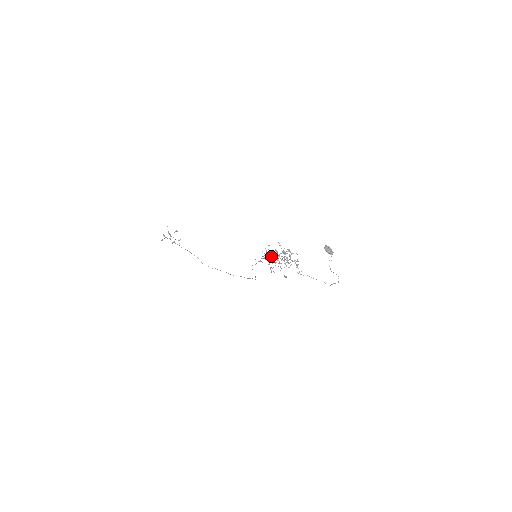
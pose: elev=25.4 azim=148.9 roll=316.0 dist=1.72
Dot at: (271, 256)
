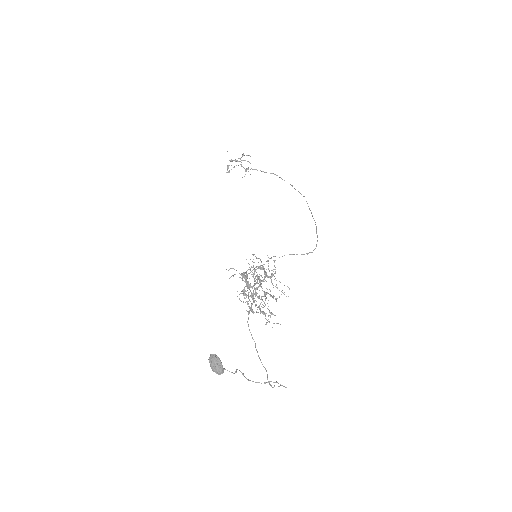
Dot at: (260, 269)
